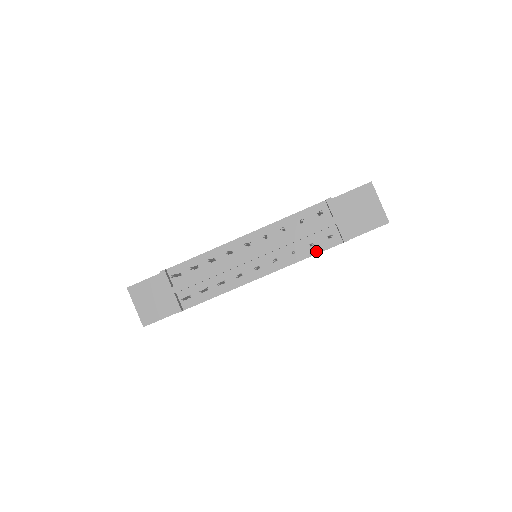
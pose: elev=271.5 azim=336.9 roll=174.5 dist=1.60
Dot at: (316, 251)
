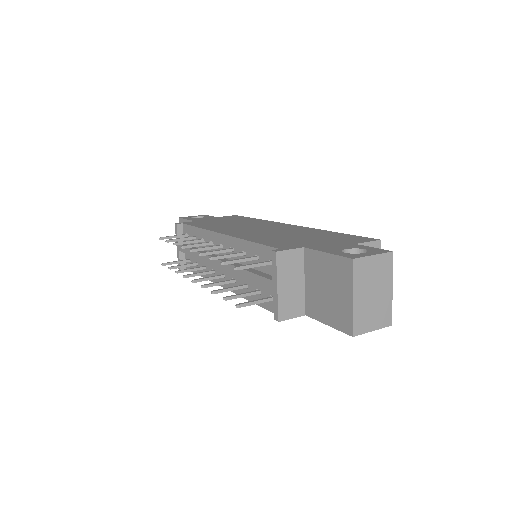
Dot at: (260, 303)
